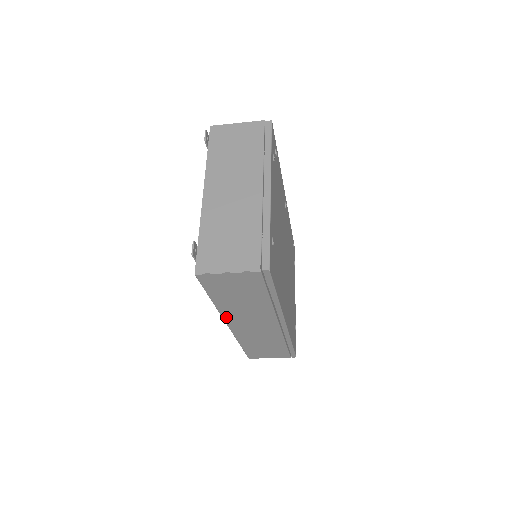
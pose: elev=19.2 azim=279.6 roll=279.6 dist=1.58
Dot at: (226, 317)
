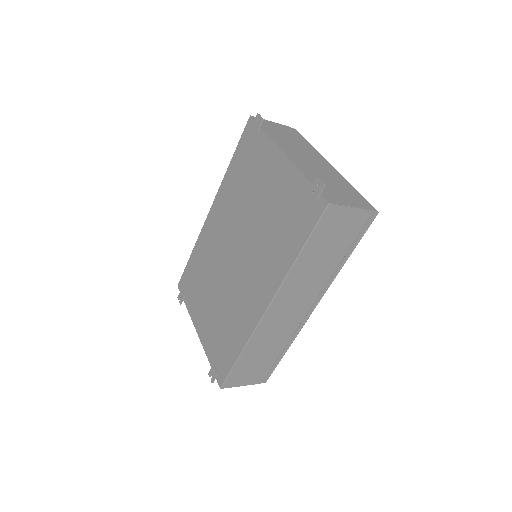
Dot at: (281, 290)
